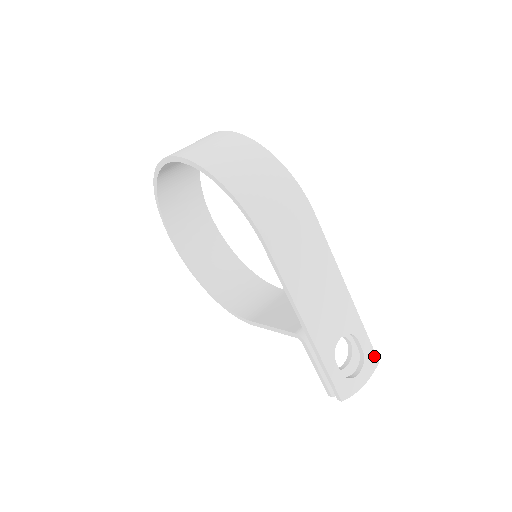
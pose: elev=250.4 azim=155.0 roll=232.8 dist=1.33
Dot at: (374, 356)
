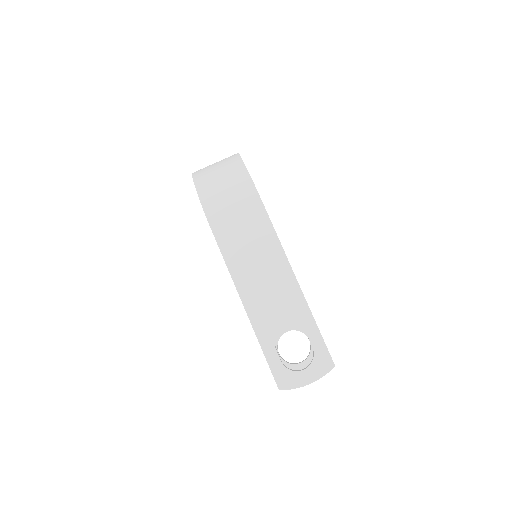
Dot at: (328, 358)
